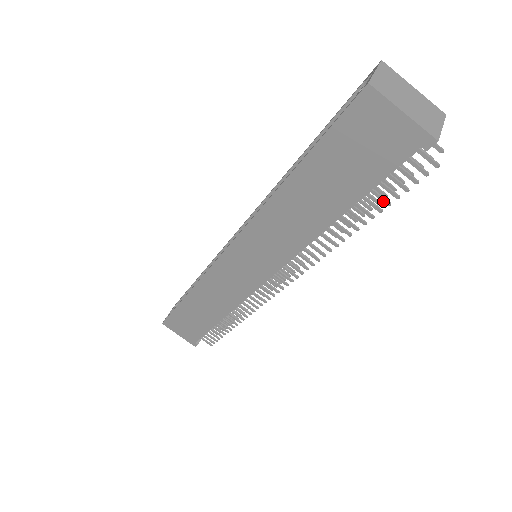
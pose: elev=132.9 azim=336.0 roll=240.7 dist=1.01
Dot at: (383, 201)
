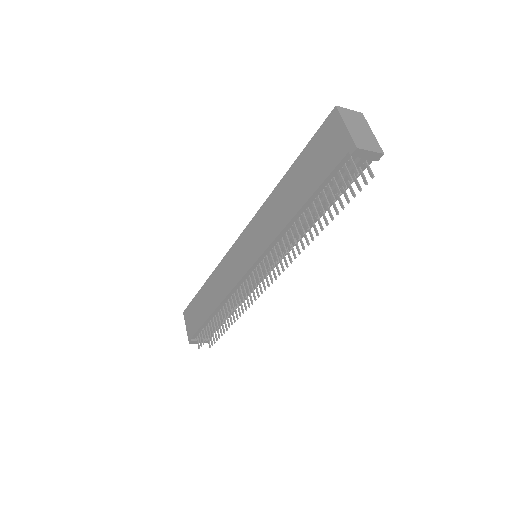
Dot at: (326, 202)
